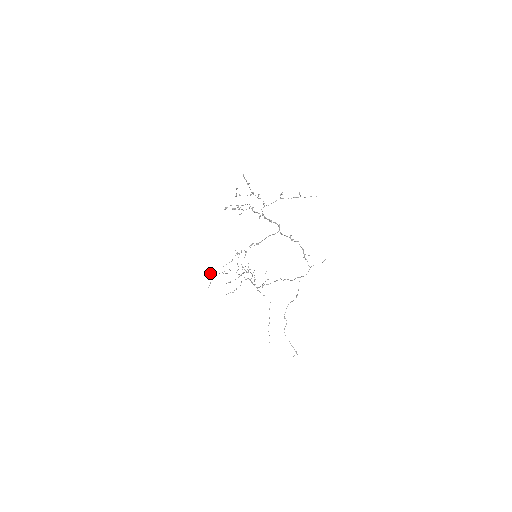
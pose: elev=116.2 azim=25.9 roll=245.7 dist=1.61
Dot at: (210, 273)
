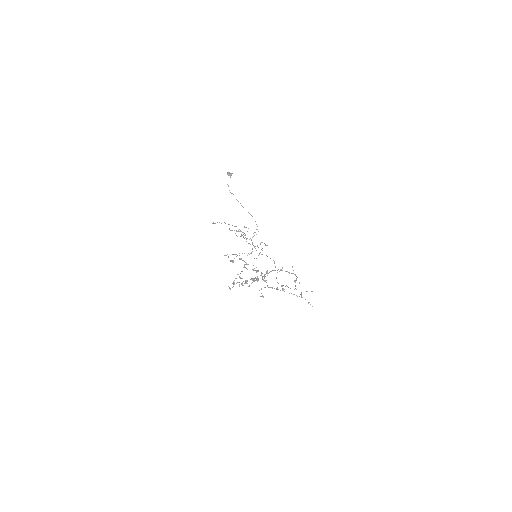
Dot at: occluded
